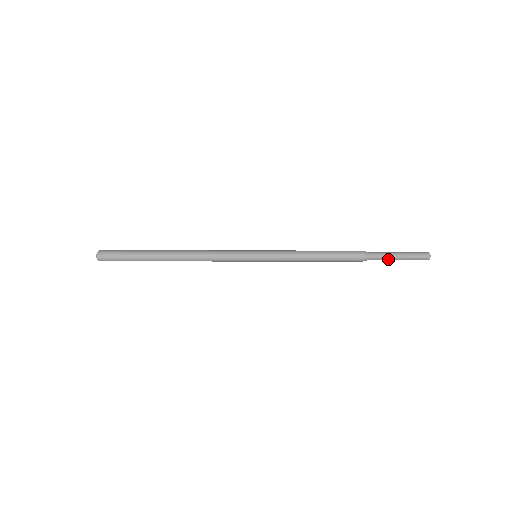
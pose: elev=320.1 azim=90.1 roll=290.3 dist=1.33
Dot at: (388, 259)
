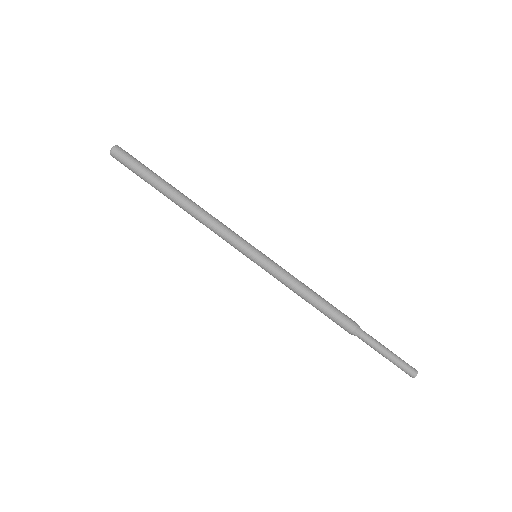
Dot at: (374, 348)
